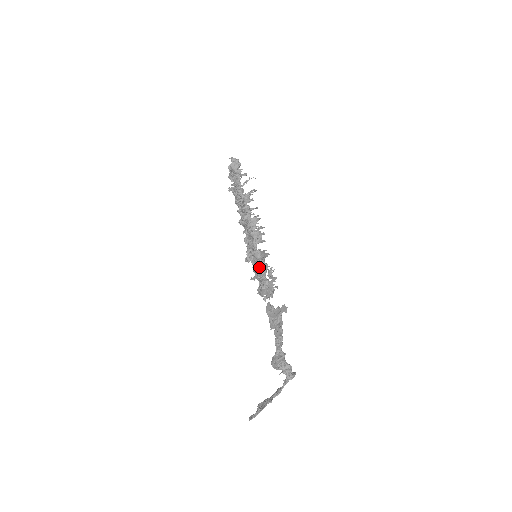
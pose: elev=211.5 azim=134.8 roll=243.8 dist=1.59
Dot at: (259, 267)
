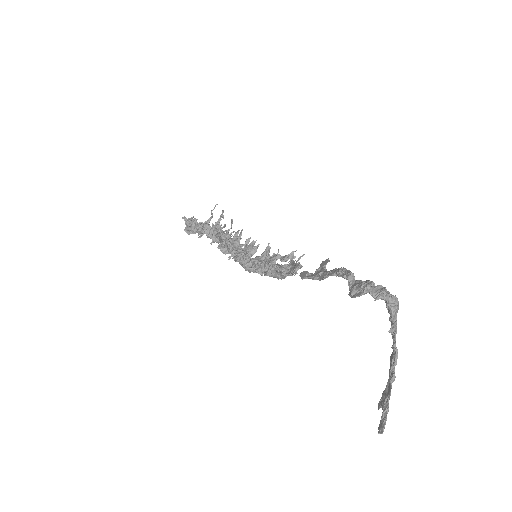
Dot at: occluded
